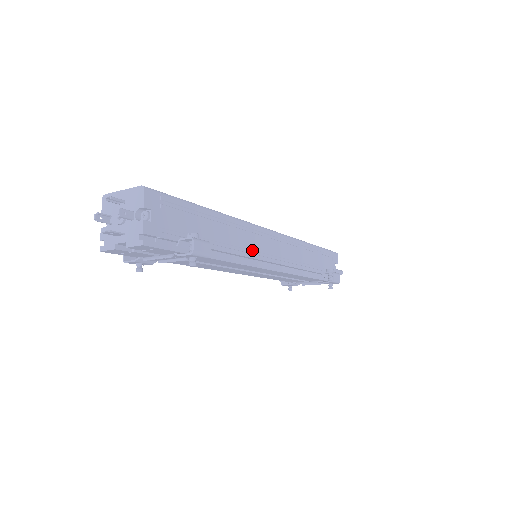
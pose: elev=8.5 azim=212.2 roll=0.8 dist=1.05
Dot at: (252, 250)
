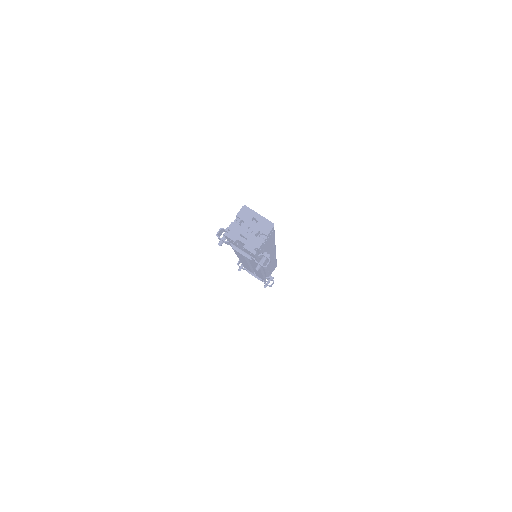
Dot at: (266, 260)
